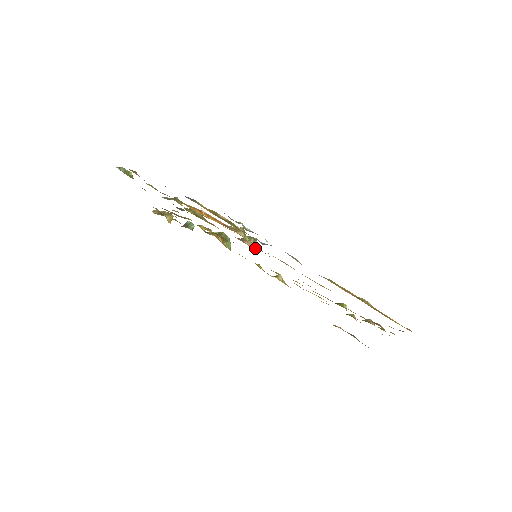
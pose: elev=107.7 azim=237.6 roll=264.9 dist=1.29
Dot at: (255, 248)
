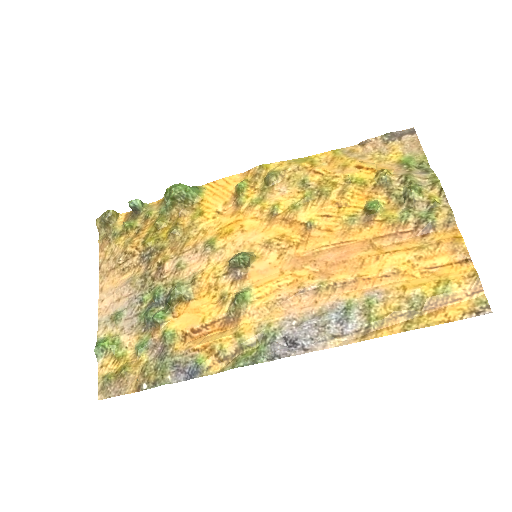
Dot at: (250, 261)
